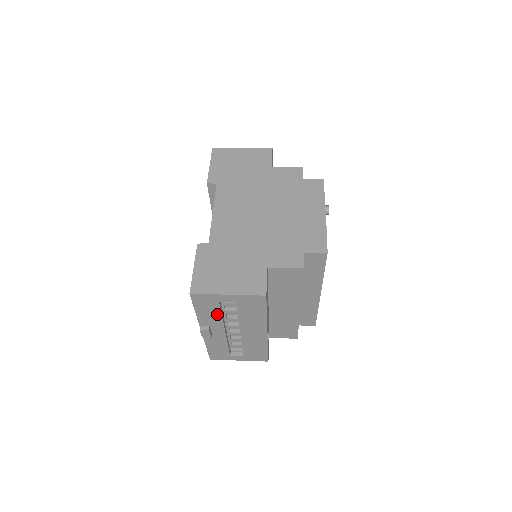
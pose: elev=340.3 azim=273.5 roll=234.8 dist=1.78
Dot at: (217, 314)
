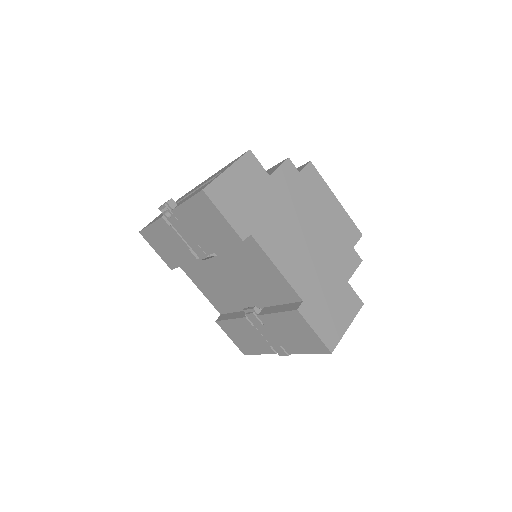
Dot at: occluded
